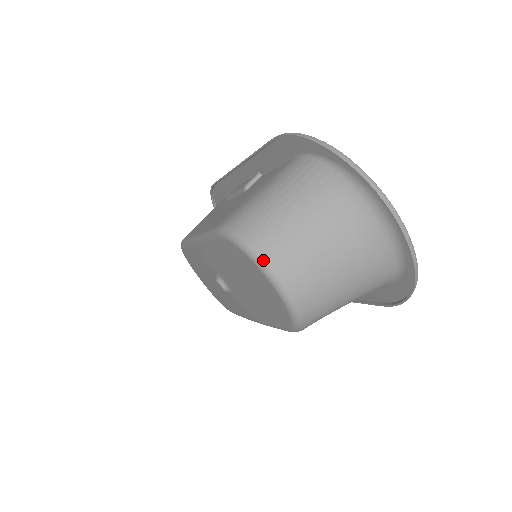
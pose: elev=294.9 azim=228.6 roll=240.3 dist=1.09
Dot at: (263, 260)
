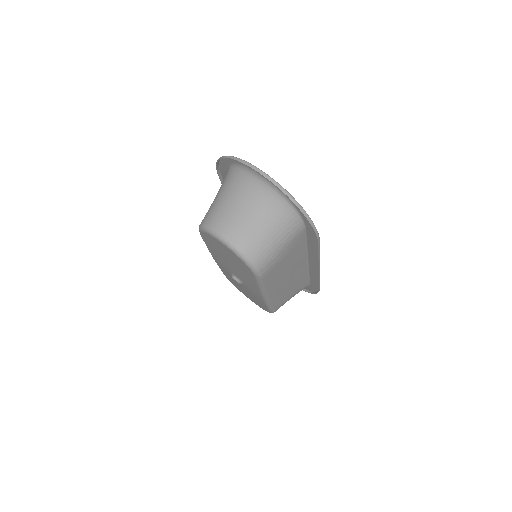
Dot at: (211, 230)
